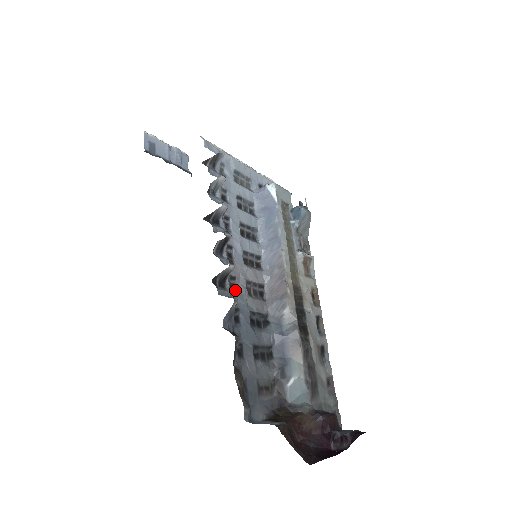
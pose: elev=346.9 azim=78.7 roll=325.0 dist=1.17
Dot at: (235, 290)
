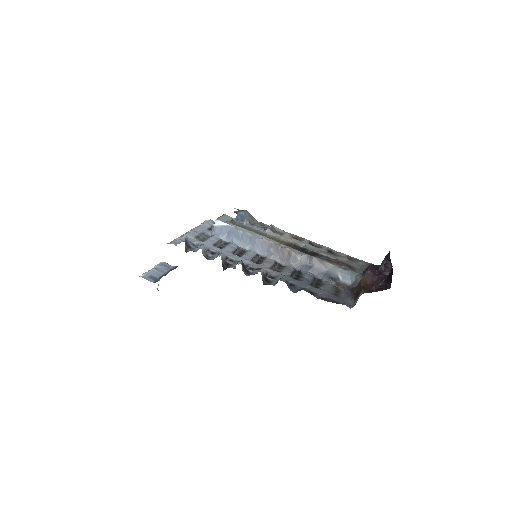
Dot at: (274, 277)
